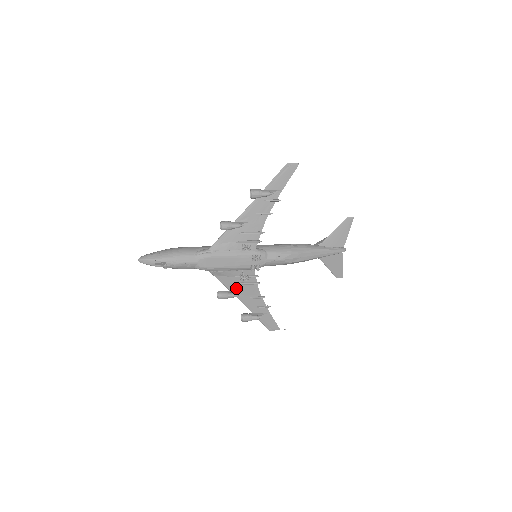
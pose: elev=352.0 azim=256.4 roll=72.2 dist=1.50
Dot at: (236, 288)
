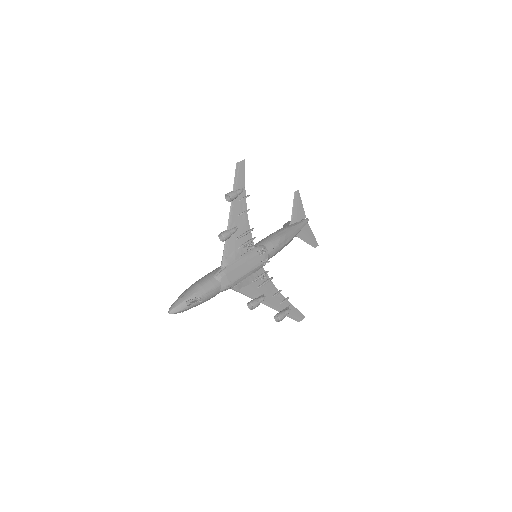
Dot at: (258, 294)
